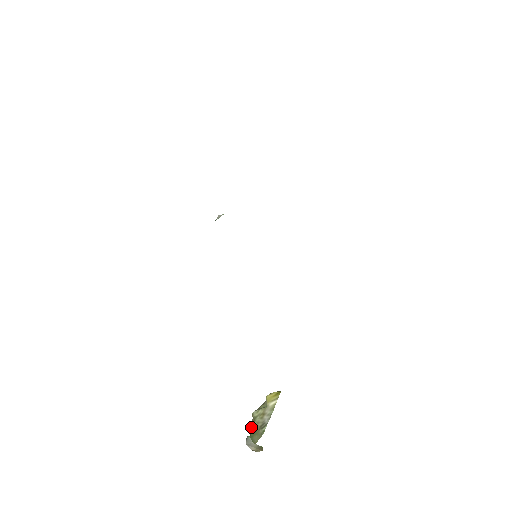
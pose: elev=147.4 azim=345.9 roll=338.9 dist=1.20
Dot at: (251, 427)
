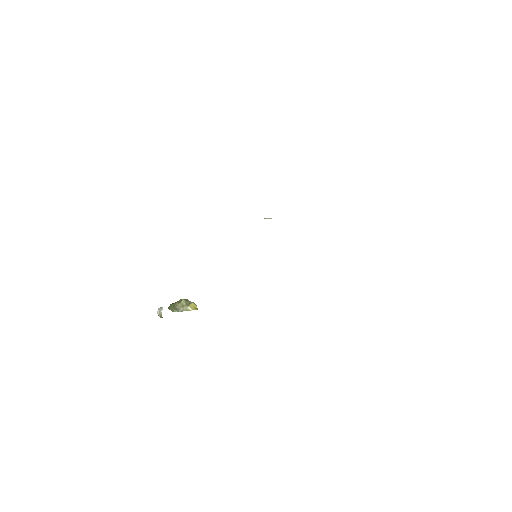
Dot at: (178, 301)
